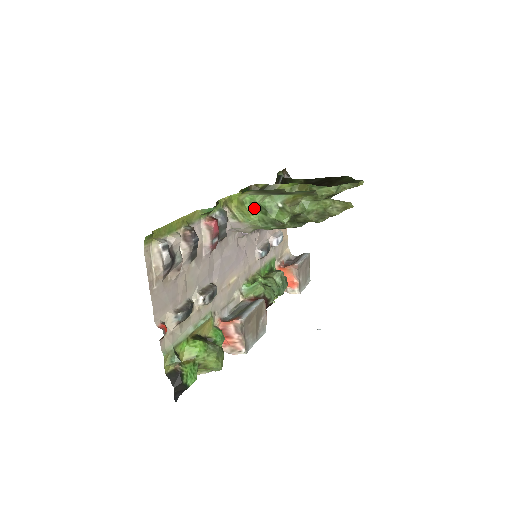
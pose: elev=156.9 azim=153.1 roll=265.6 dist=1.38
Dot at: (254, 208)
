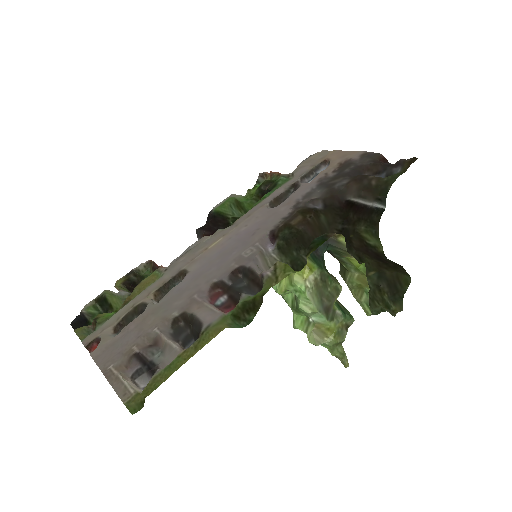
Dot at: (293, 291)
